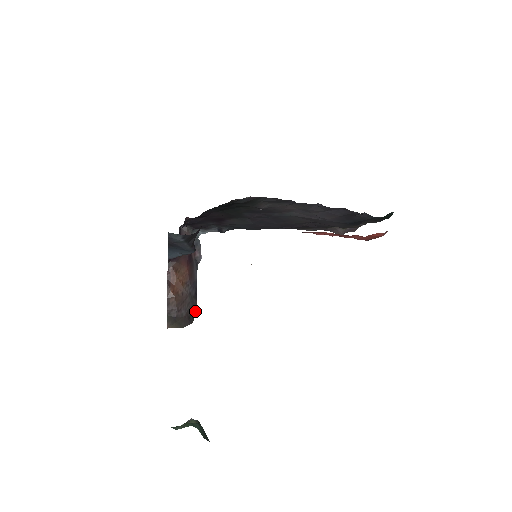
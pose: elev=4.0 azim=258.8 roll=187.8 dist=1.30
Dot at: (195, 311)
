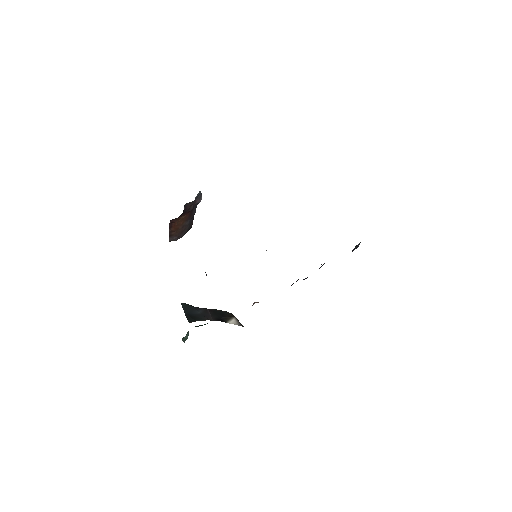
Dot at: (191, 227)
